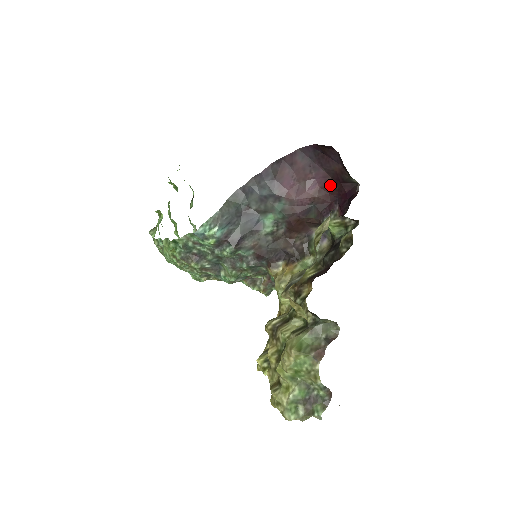
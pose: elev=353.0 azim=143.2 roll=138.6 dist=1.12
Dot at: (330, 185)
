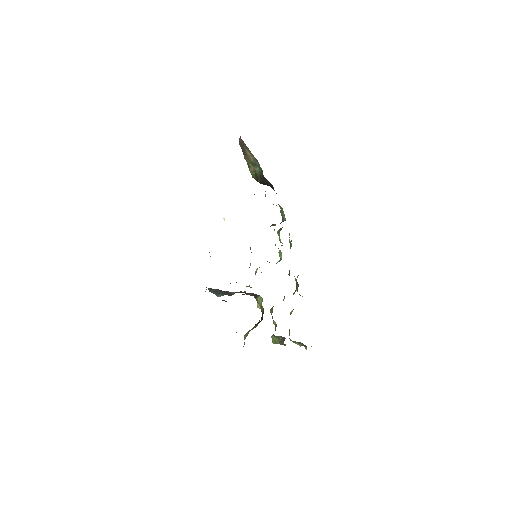
Dot at: occluded
